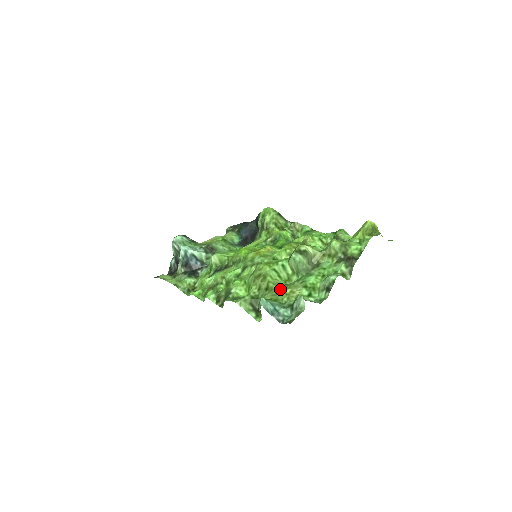
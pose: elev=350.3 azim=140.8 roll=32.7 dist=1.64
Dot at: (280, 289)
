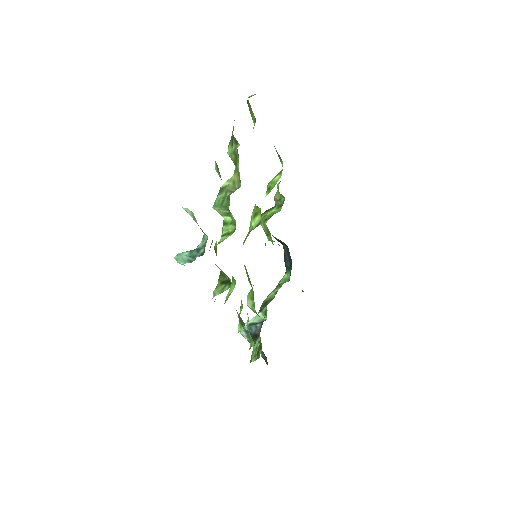
Dot at: occluded
